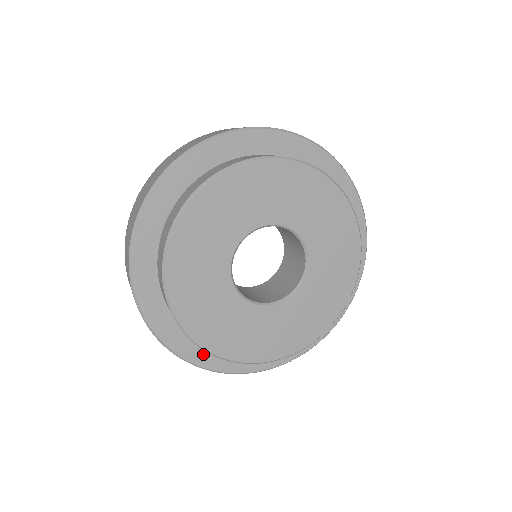
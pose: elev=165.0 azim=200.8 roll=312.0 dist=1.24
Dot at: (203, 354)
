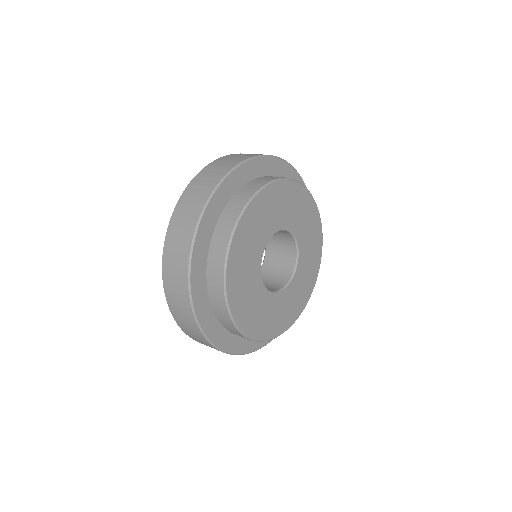
Dot at: (241, 344)
